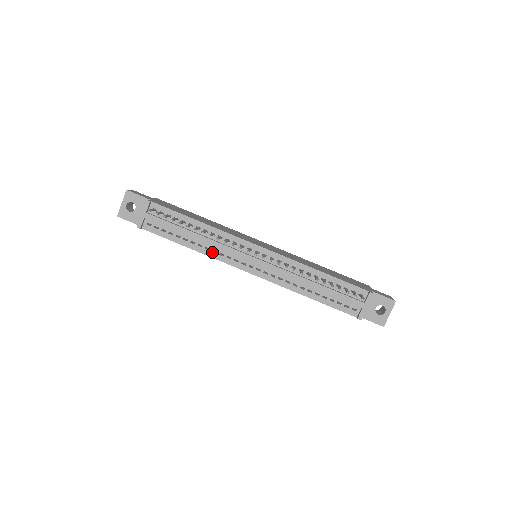
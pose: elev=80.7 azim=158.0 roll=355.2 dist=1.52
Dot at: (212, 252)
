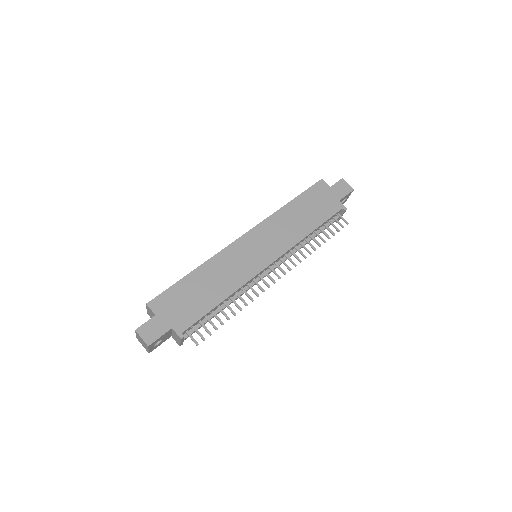
Dot at: occluded
